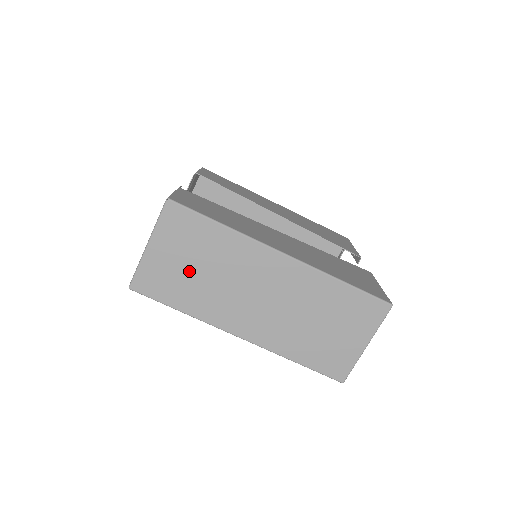
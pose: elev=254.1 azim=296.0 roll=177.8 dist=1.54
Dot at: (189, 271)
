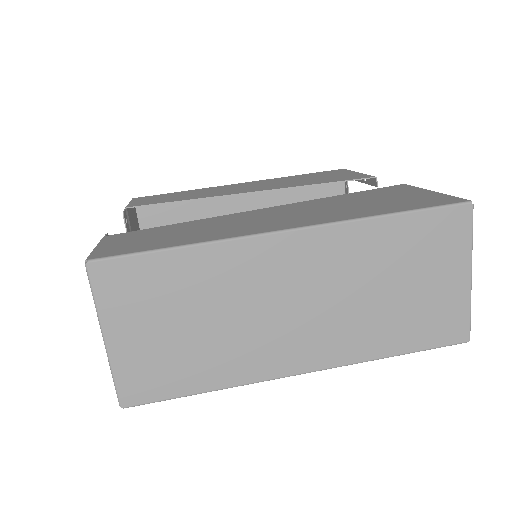
Dot at: (182, 335)
